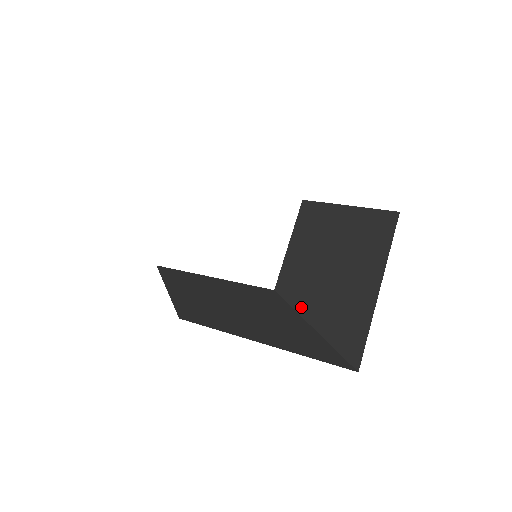
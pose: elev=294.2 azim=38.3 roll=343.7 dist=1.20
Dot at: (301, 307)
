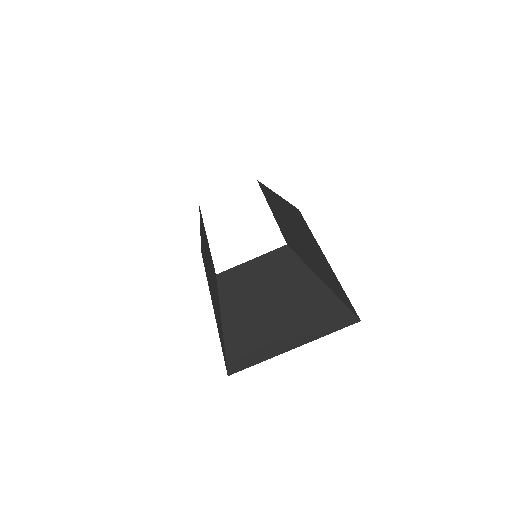
Dot at: (225, 301)
